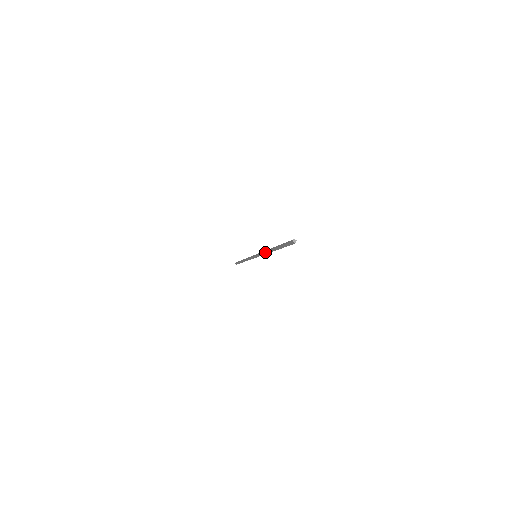
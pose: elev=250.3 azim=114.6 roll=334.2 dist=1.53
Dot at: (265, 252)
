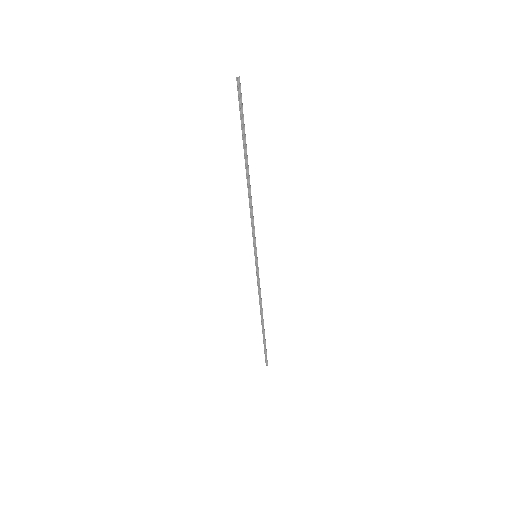
Dot at: (249, 202)
